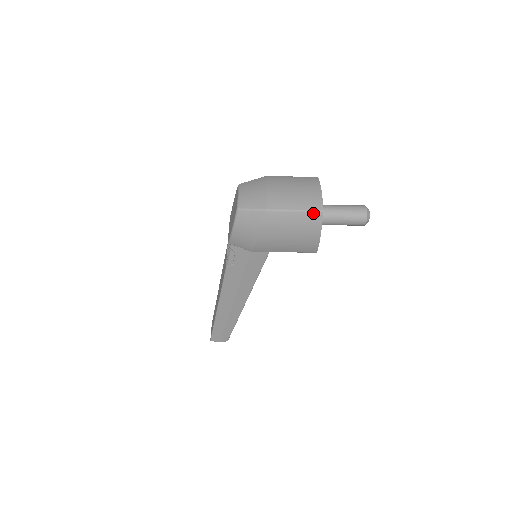
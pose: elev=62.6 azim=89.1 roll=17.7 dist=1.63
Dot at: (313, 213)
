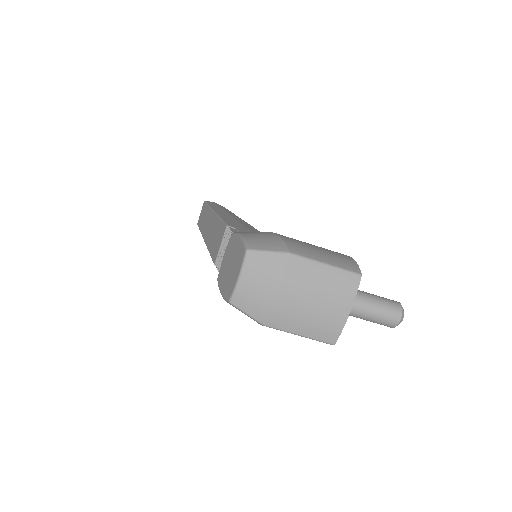
Dot at: occluded
